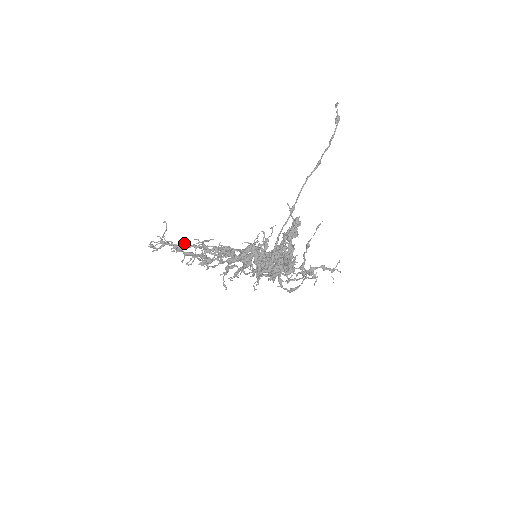
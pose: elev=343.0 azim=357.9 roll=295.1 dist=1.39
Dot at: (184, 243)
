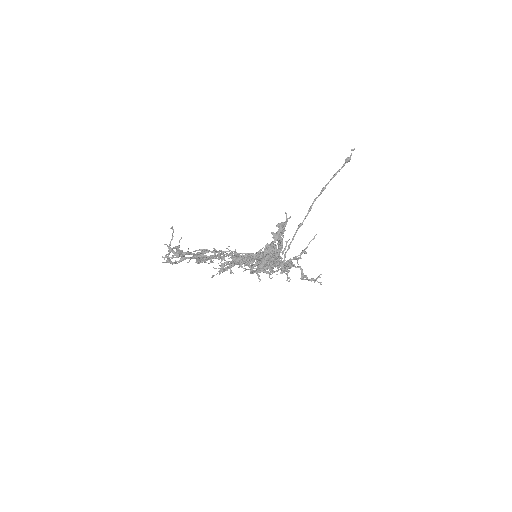
Dot at: occluded
